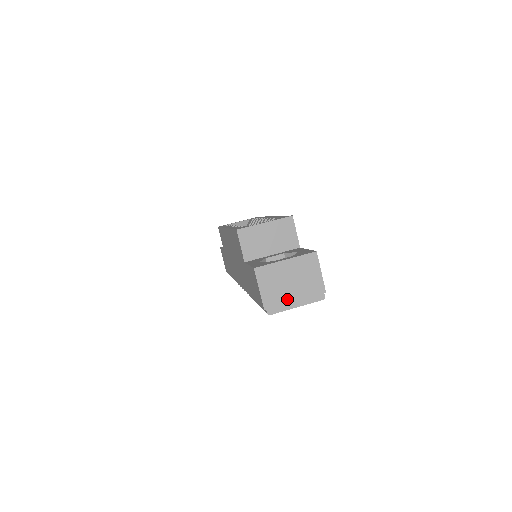
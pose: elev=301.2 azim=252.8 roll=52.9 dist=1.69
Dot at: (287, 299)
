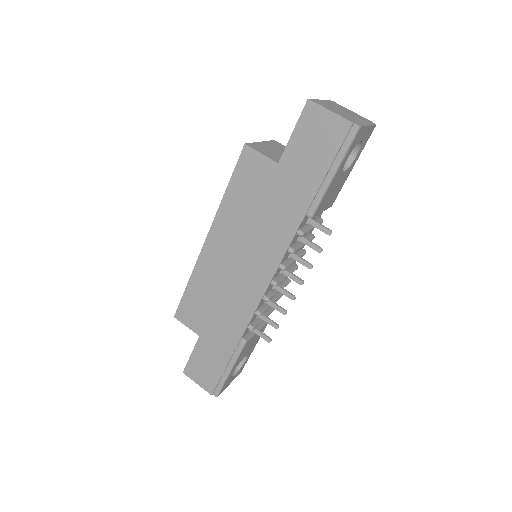
Dot at: (356, 120)
